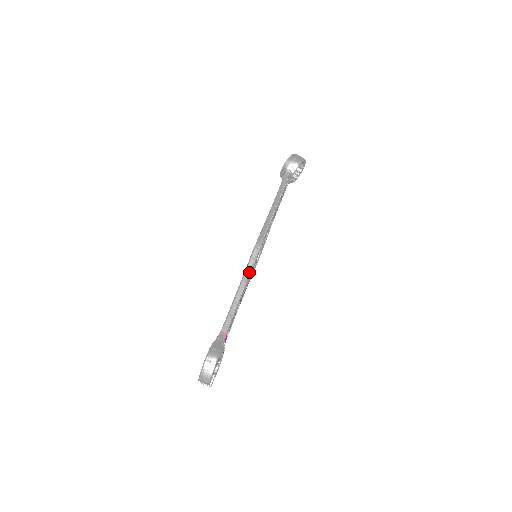
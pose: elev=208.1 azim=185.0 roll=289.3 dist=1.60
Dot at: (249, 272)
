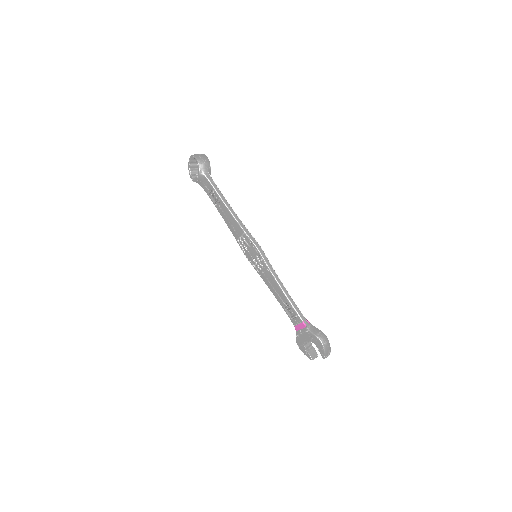
Dot at: (274, 271)
